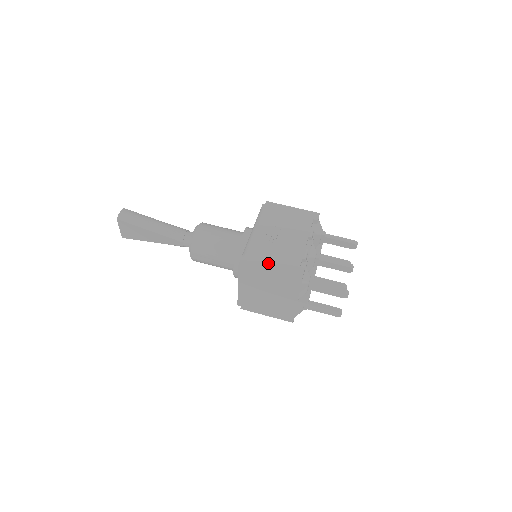
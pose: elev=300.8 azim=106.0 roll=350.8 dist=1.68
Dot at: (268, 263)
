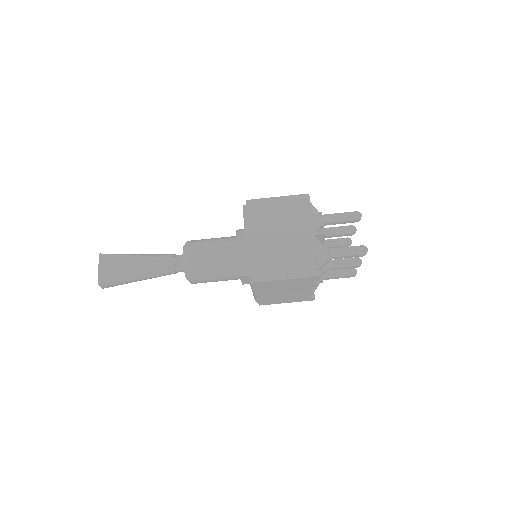
Dot at: (281, 302)
